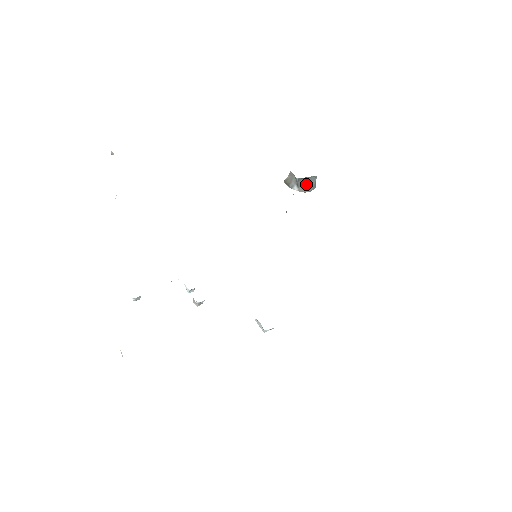
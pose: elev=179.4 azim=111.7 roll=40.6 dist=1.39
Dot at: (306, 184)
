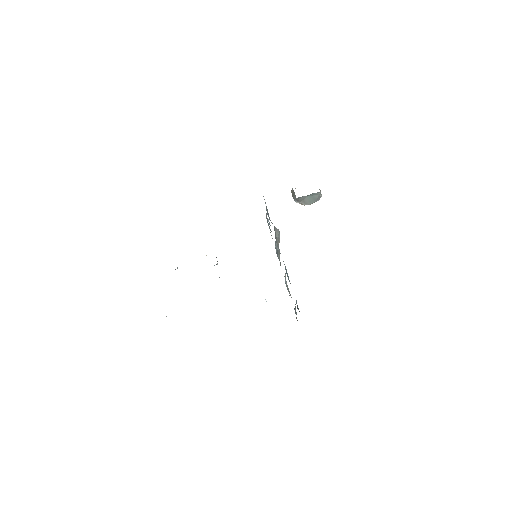
Dot at: (307, 199)
